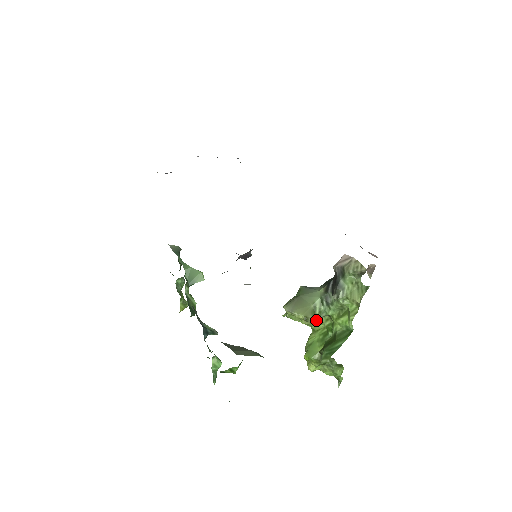
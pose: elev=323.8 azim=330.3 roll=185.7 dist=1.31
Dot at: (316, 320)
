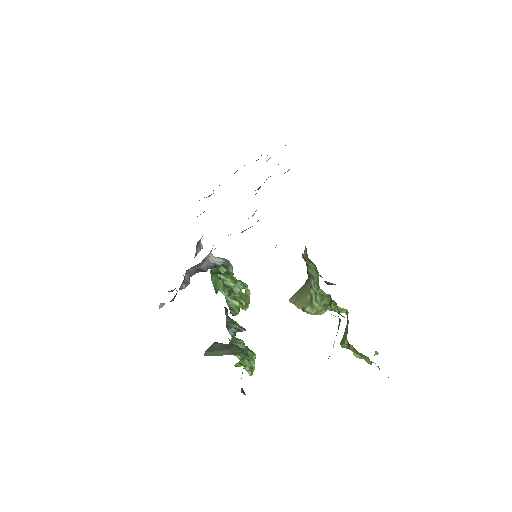
Dot at: (317, 310)
